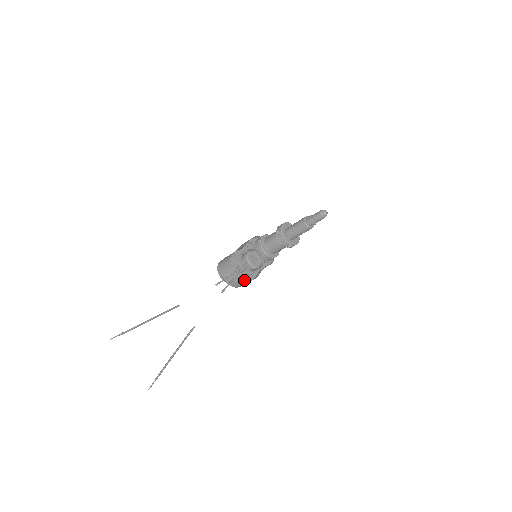
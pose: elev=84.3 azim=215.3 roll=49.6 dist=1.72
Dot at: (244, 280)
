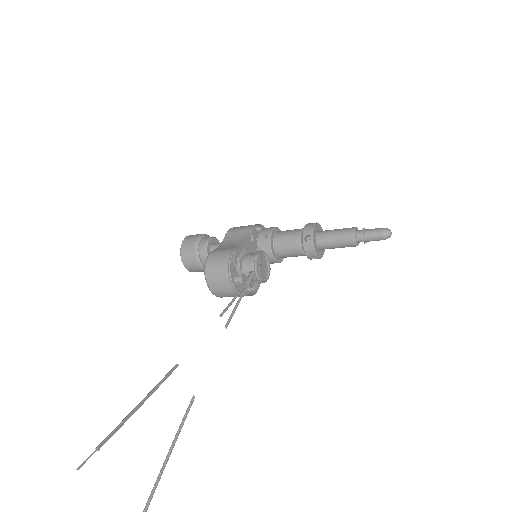
Dot at: occluded
